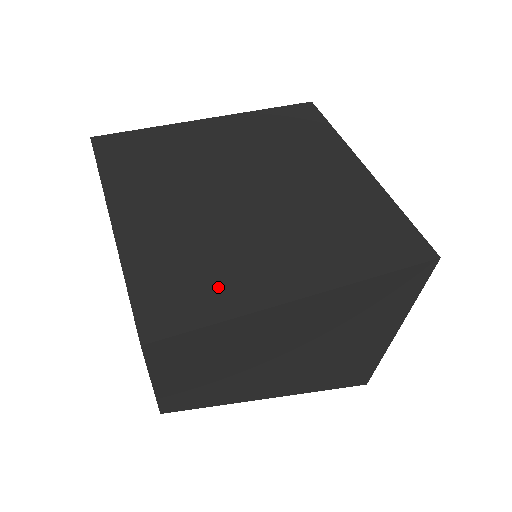
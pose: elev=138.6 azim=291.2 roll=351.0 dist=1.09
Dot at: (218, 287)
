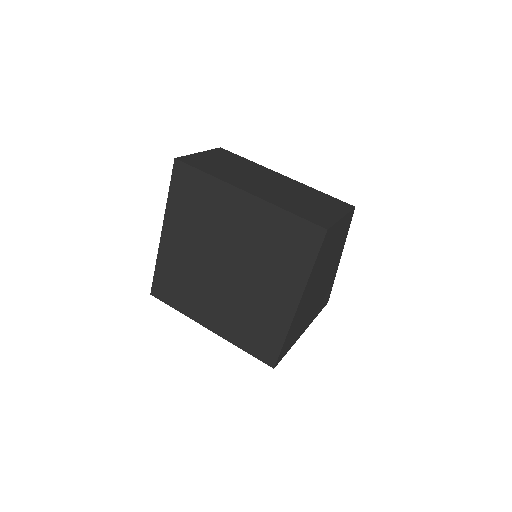
Dot at: (183, 298)
